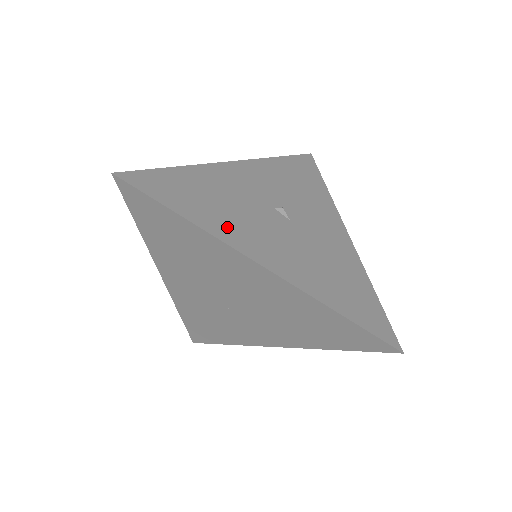
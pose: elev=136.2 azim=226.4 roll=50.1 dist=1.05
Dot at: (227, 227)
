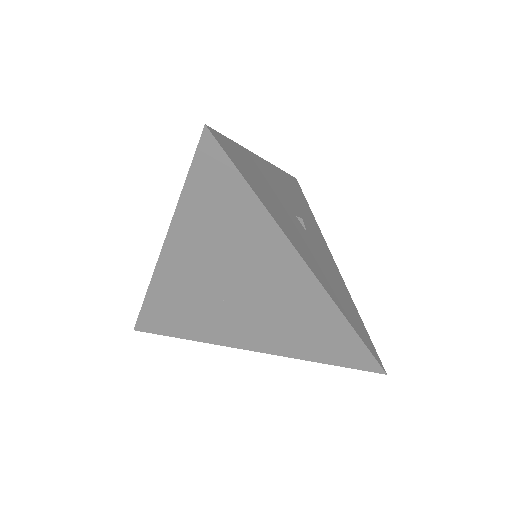
Dot at: (281, 219)
